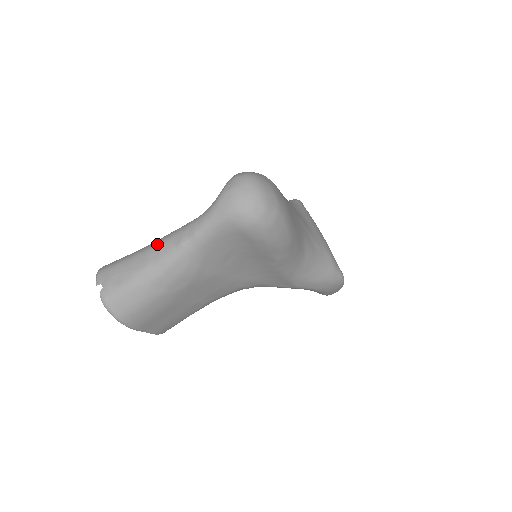
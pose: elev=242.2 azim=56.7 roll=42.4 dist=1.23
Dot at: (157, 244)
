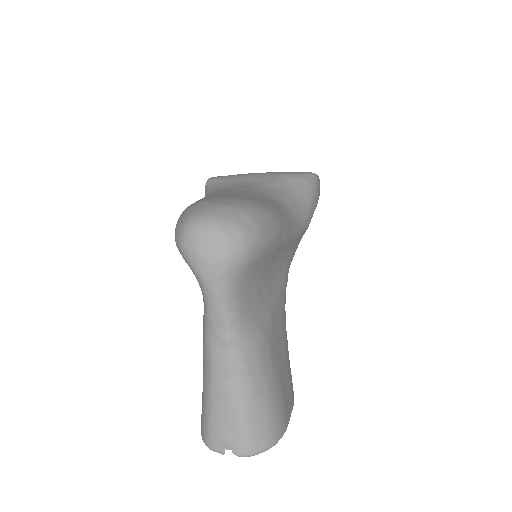
Dot at: (211, 368)
